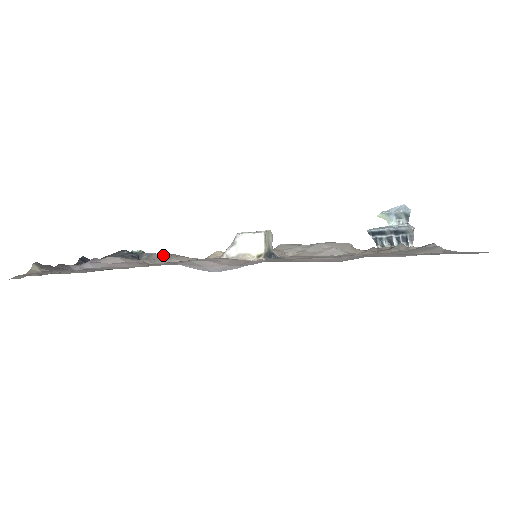
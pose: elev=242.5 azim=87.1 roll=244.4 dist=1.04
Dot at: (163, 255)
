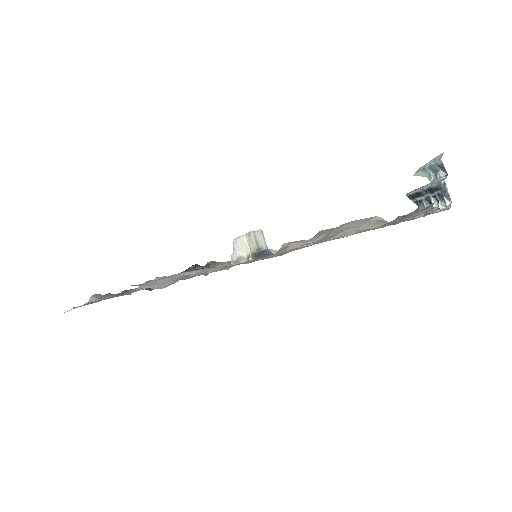
Dot at: (218, 264)
